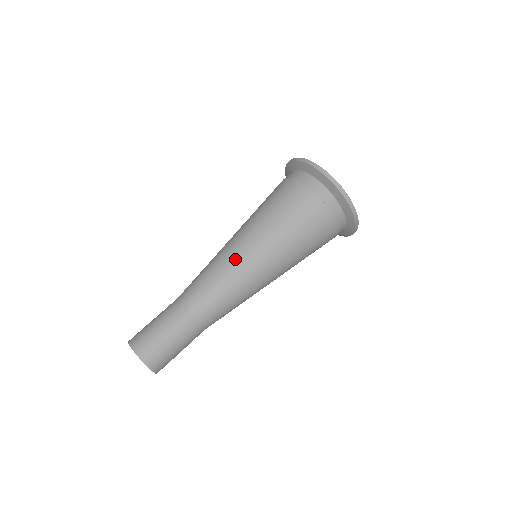
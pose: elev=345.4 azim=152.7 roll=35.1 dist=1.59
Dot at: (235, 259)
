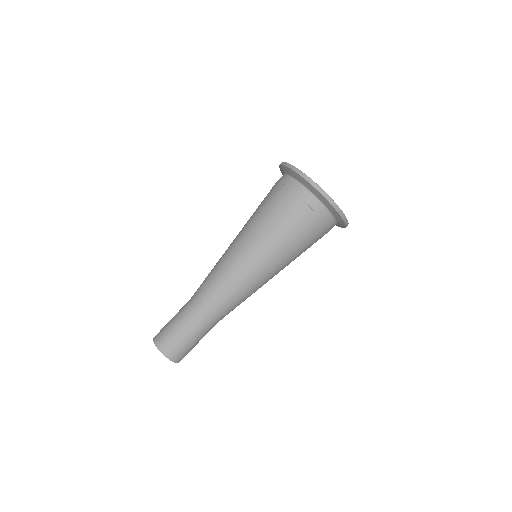
Dot at: occluded
